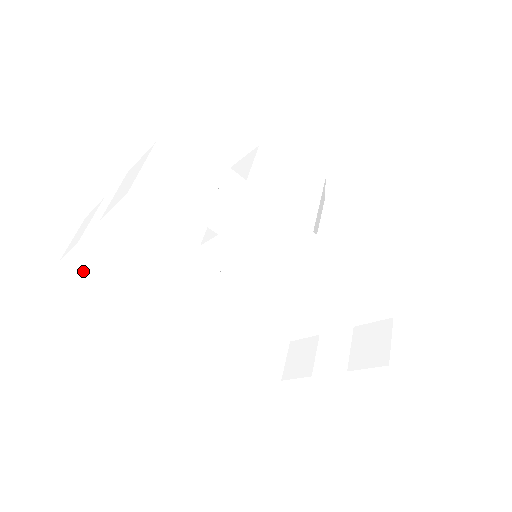
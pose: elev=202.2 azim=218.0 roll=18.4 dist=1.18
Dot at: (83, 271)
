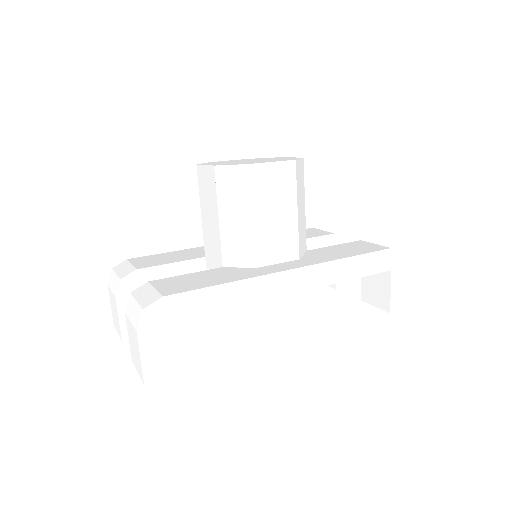
Dot at: occluded
